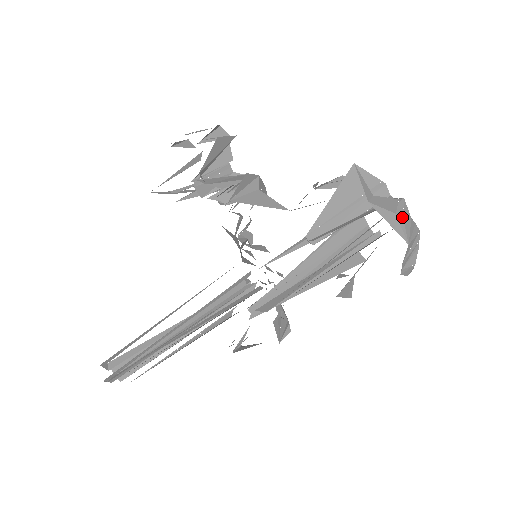
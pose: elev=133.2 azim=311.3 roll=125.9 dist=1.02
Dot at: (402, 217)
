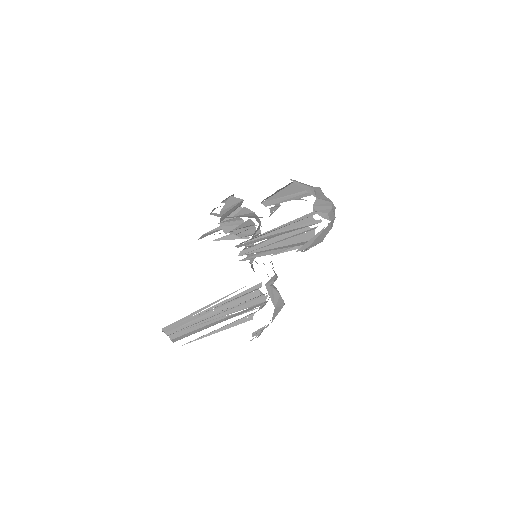
Dot at: (315, 191)
